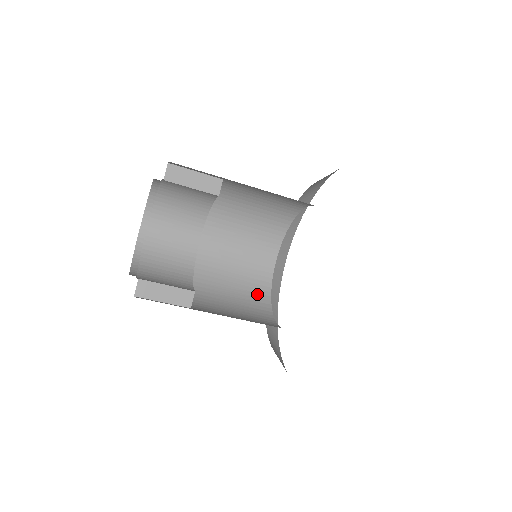
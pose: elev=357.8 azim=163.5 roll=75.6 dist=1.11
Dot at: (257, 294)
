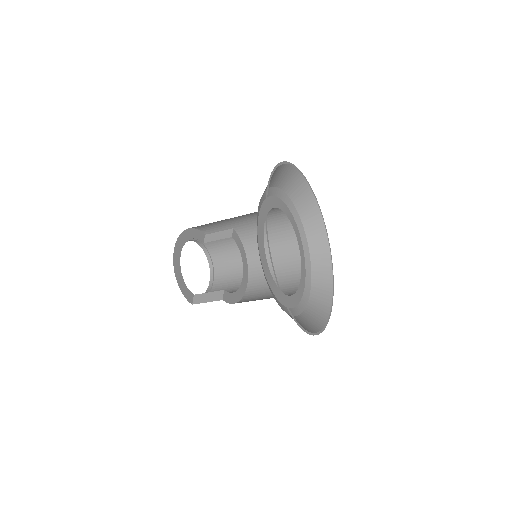
Dot at: (286, 293)
